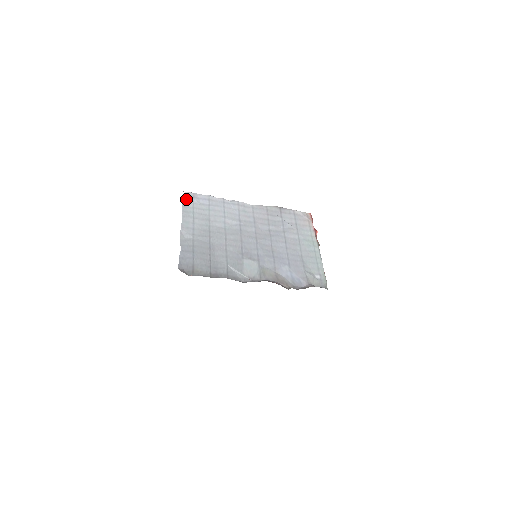
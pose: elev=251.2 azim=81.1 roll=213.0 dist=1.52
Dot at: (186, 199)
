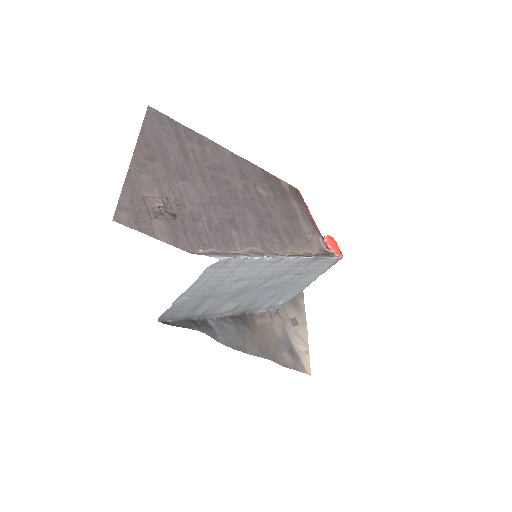
Dot at: (214, 266)
